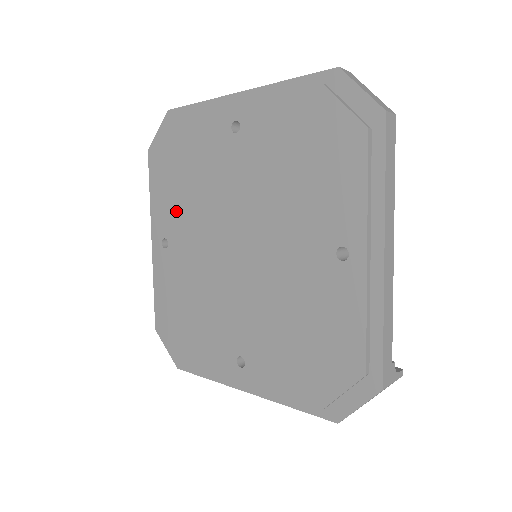
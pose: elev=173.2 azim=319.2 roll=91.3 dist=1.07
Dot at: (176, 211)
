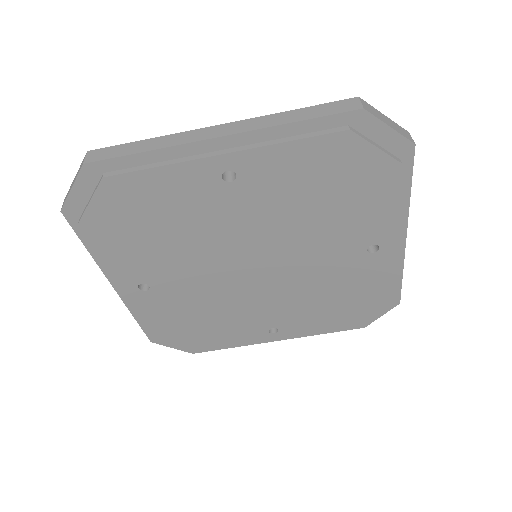
Dot at: (152, 260)
